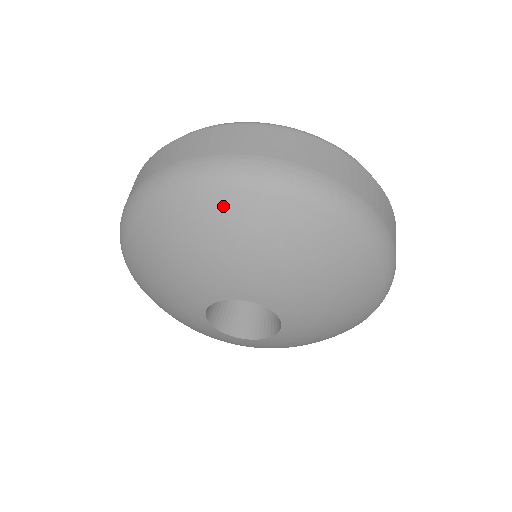
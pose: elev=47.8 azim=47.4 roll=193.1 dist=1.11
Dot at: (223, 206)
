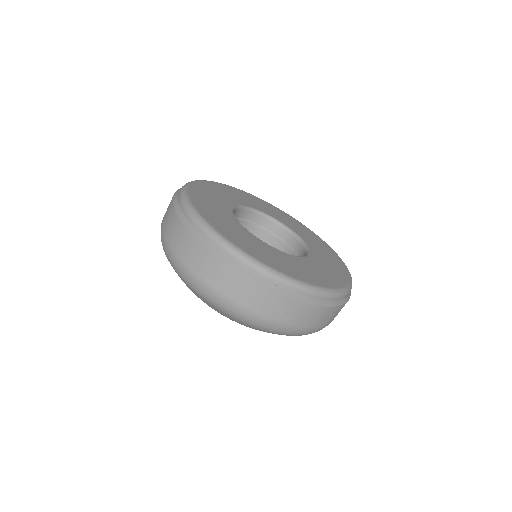
Dot at: (240, 323)
